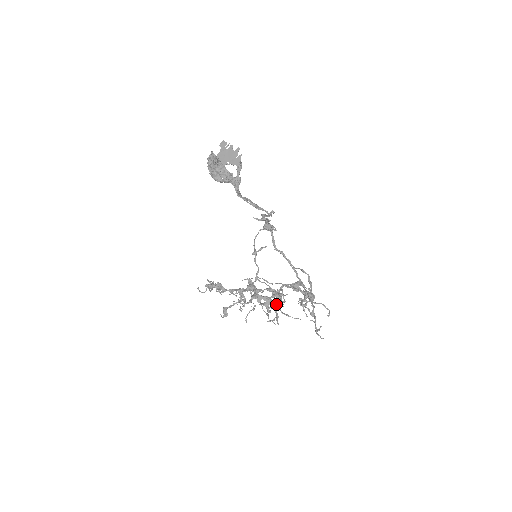
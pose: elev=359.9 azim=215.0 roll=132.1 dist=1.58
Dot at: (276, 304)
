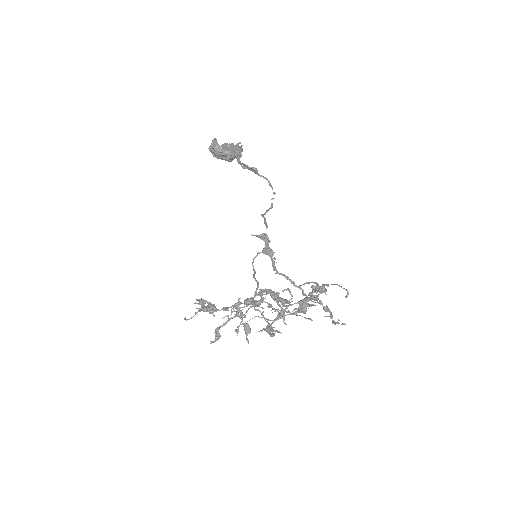
Dot at: (281, 303)
